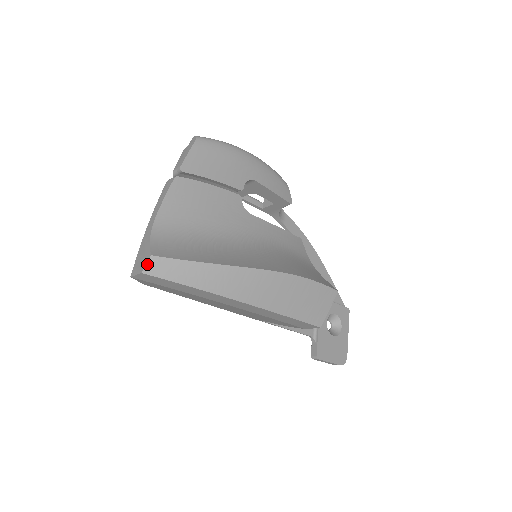
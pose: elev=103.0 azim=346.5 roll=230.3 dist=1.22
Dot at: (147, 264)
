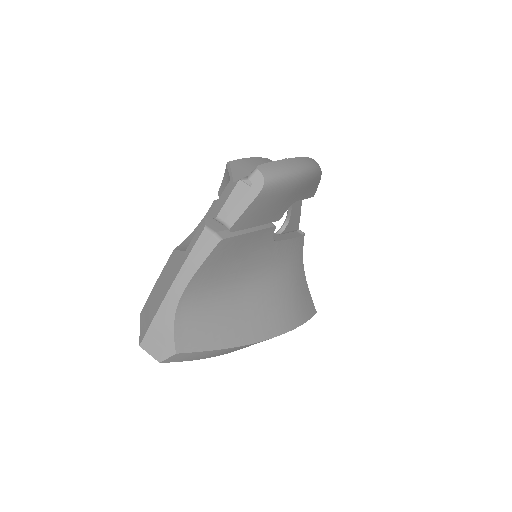
Dot at: (168, 358)
